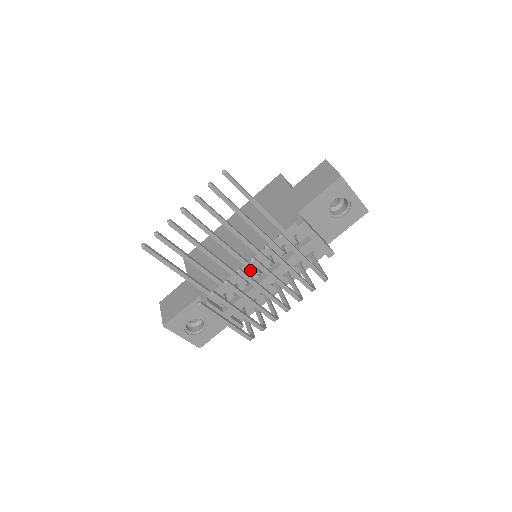
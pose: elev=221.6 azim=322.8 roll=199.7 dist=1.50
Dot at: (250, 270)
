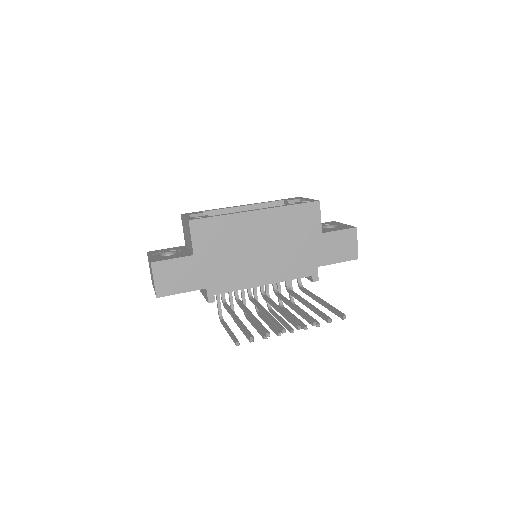
Dot at: occluded
